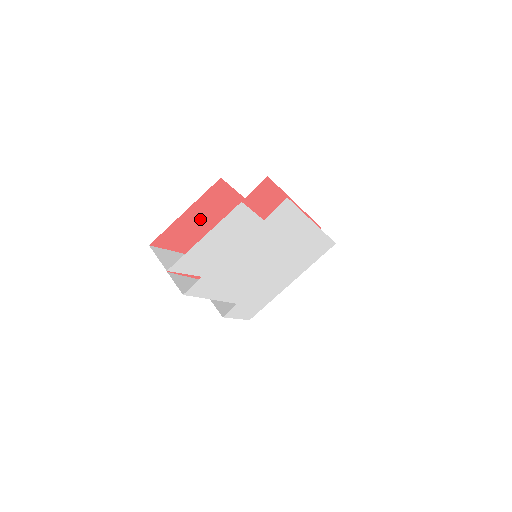
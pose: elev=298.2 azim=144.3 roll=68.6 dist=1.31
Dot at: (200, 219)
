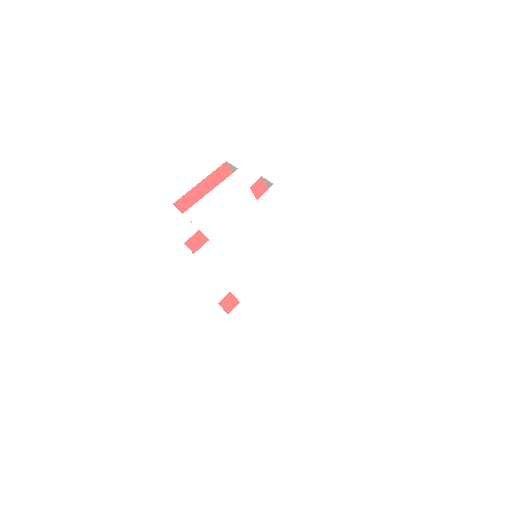
Dot at: occluded
